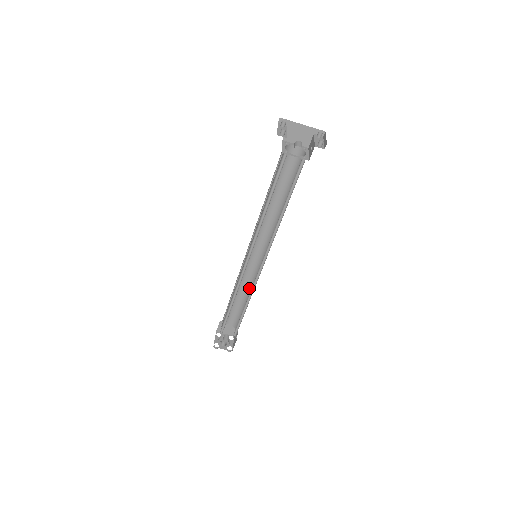
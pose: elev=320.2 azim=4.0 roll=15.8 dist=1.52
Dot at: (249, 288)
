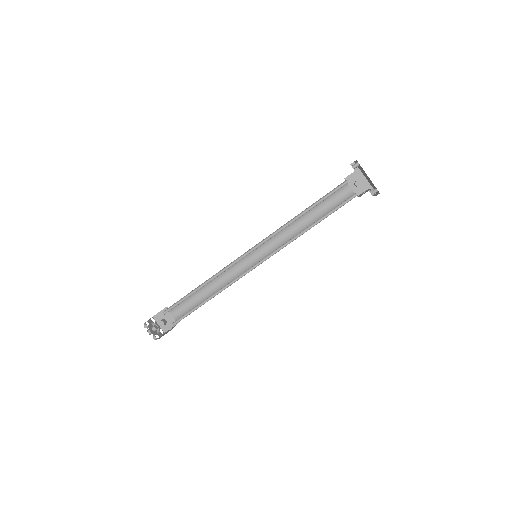
Dot at: (223, 286)
